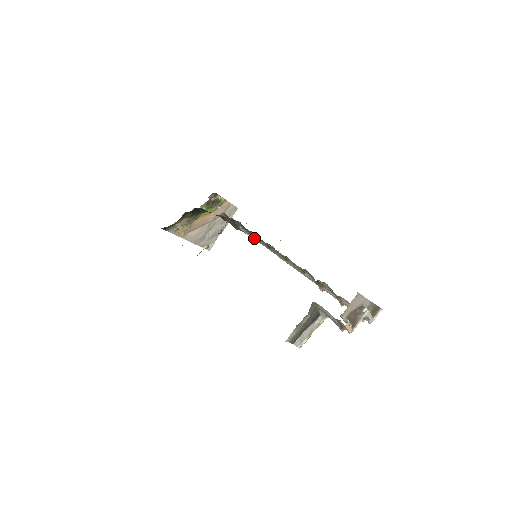
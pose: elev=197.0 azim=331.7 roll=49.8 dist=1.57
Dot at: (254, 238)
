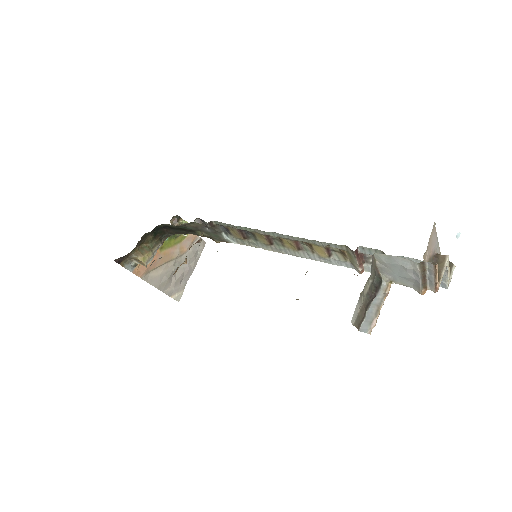
Dot at: (245, 242)
